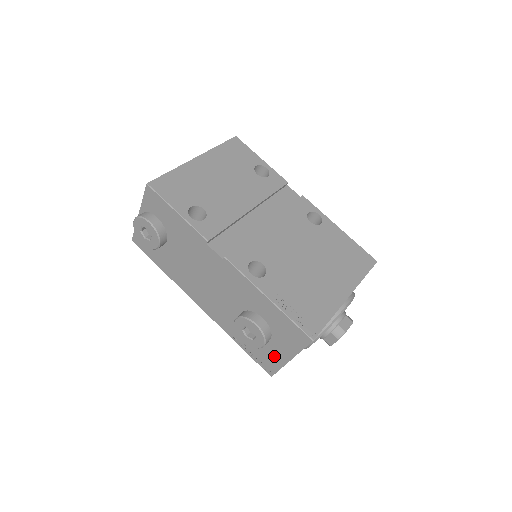
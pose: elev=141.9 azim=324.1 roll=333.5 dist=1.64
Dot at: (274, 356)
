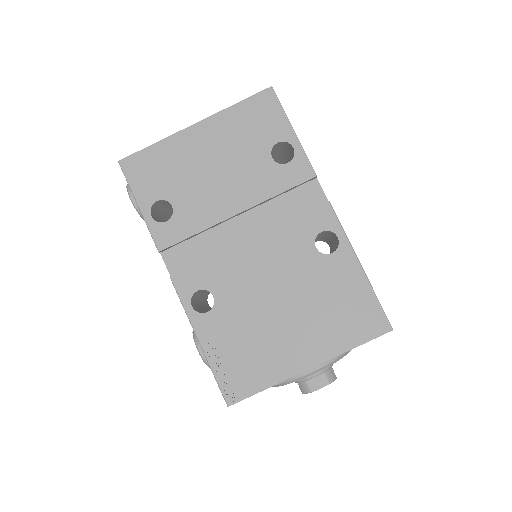
Dot at: occluded
